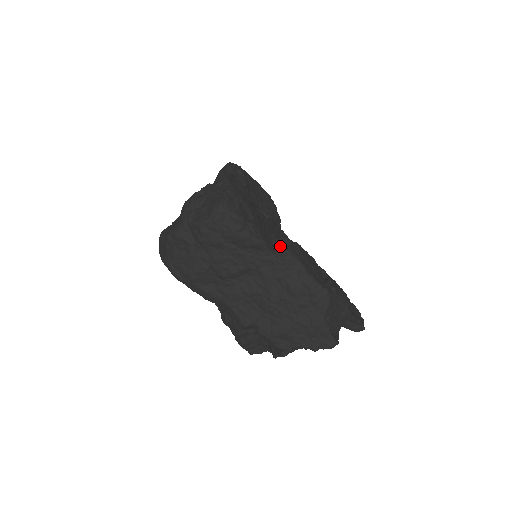
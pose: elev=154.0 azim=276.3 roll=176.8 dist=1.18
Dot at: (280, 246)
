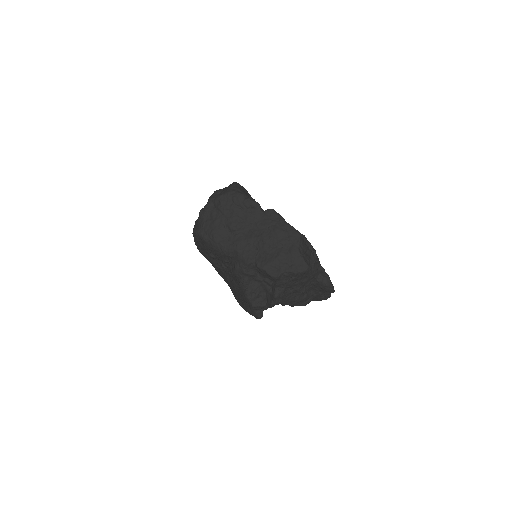
Dot at: occluded
